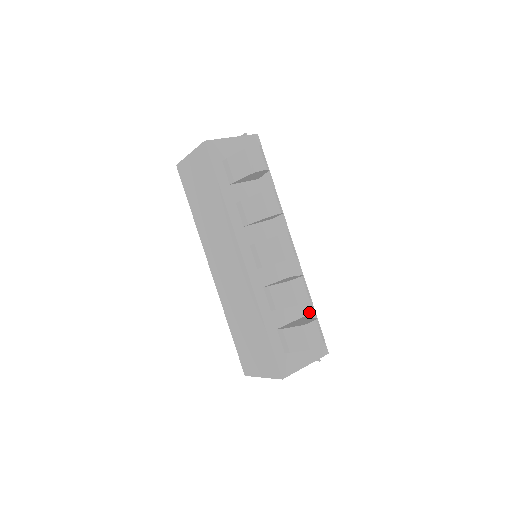
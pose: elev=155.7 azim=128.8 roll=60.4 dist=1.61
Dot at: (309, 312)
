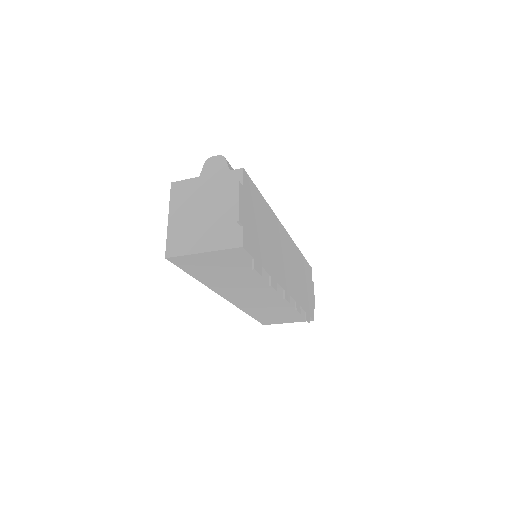
Dot at: occluded
